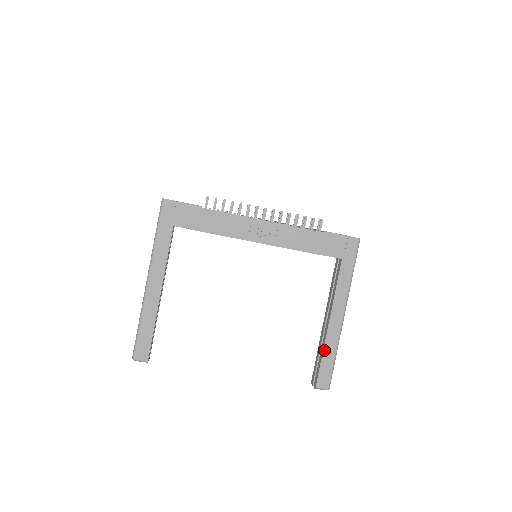
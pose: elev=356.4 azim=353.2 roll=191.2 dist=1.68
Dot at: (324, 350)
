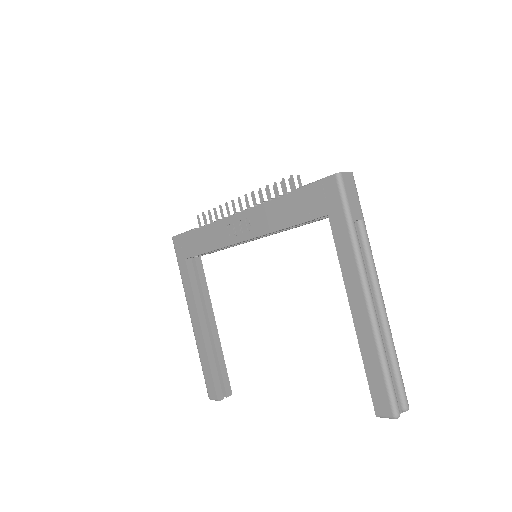
Dot at: (363, 356)
